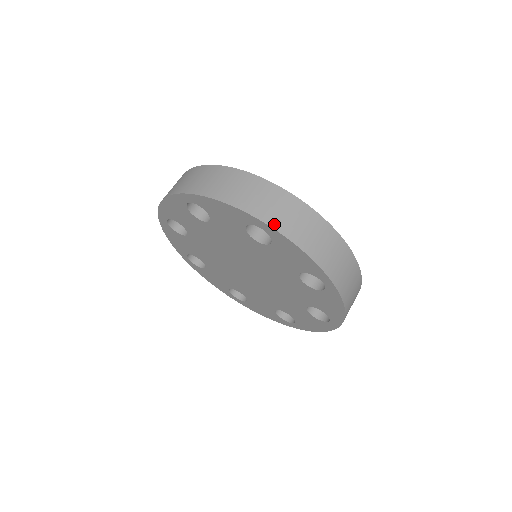
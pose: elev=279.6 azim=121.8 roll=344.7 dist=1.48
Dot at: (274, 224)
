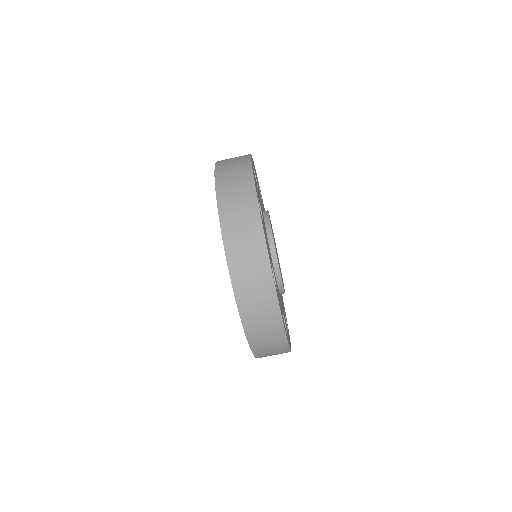
Dot at: (222, 209)
